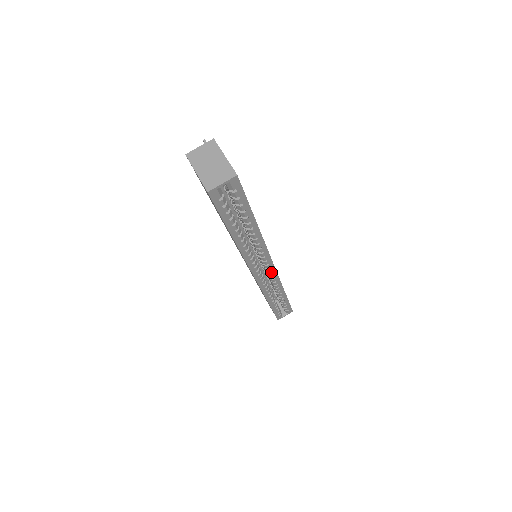
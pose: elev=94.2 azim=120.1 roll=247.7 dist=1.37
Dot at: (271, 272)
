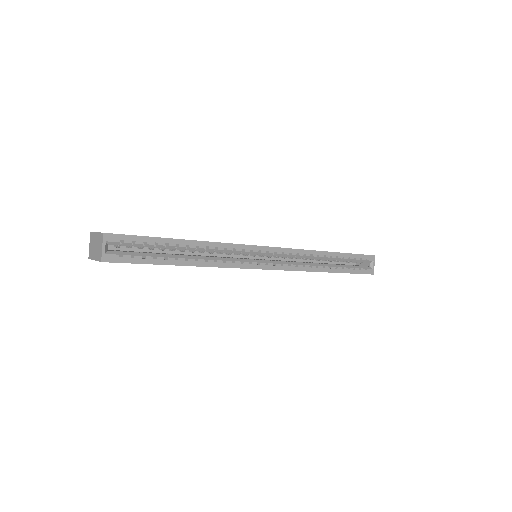
Dot at: (276, 253)
